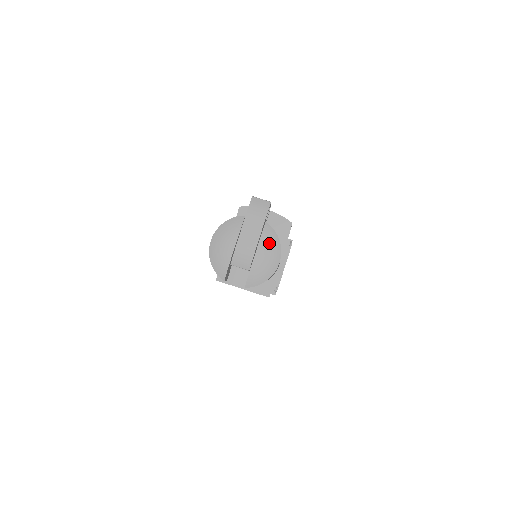
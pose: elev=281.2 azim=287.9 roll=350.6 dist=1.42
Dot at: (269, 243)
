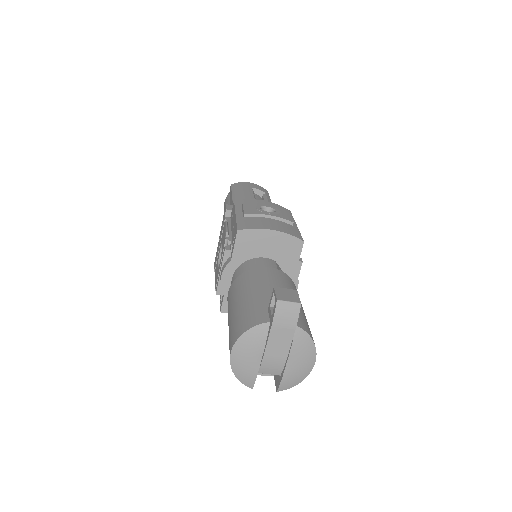
Dot at: (302, 349)
